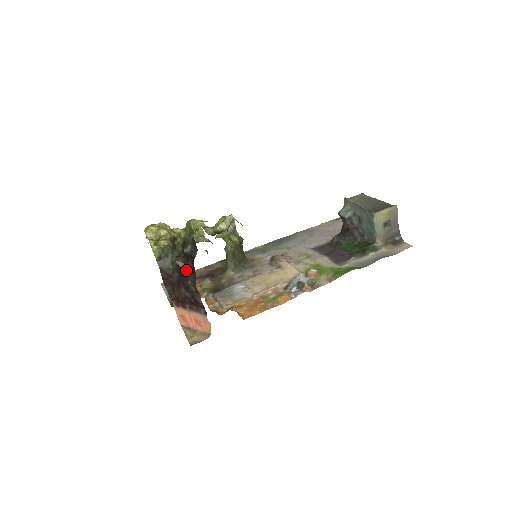
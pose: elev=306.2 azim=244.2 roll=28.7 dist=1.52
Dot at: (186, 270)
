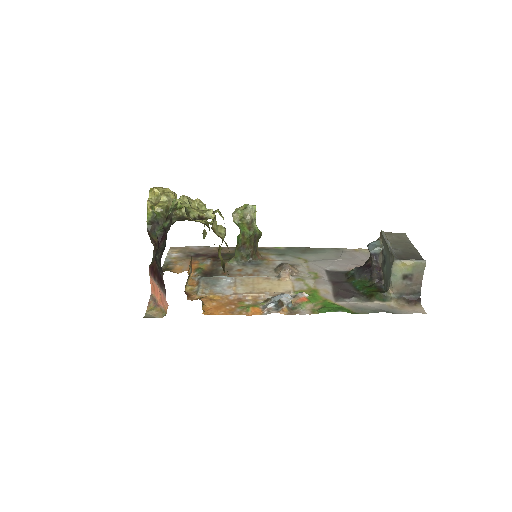
Dot at: (162, 243)
